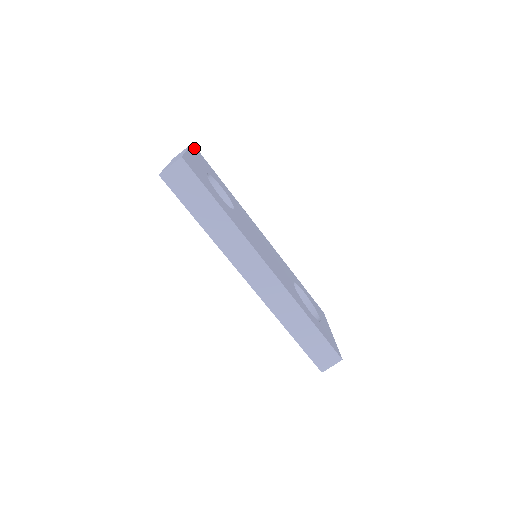
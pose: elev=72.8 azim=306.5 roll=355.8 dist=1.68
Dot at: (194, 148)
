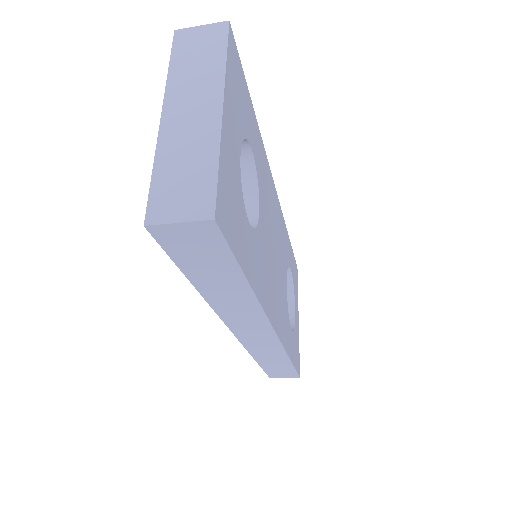
Dot at: (230, 48)
